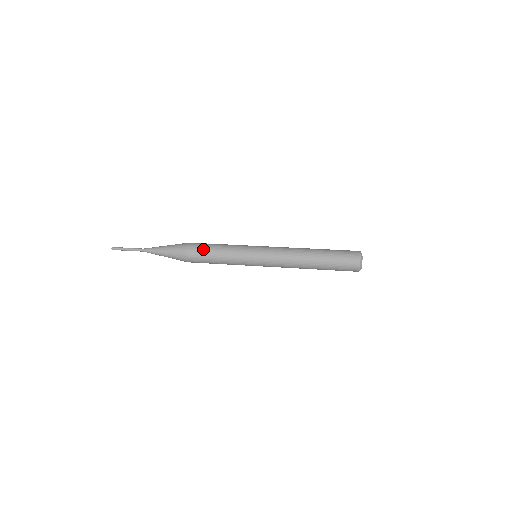
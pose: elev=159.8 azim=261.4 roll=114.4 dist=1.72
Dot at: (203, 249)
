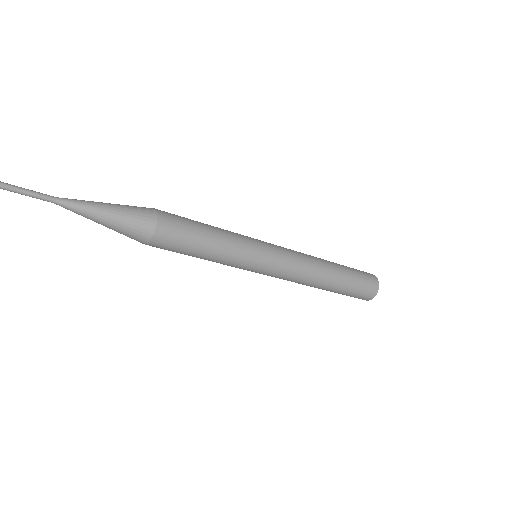
Dot at: occluded
